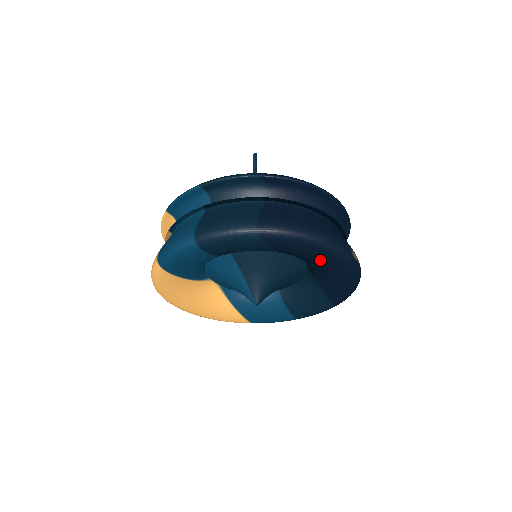
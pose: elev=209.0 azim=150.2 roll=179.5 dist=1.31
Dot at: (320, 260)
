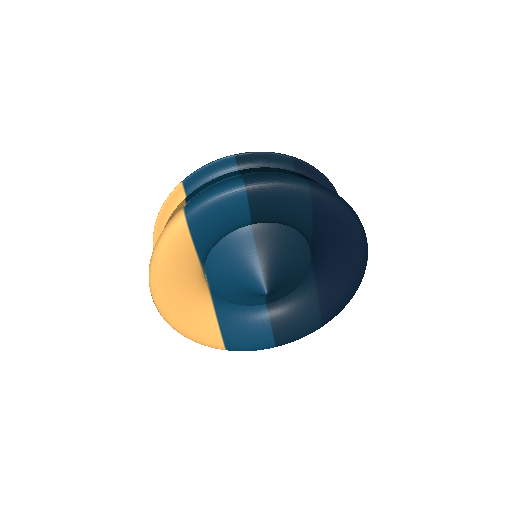
Dot at: (343, 244)
